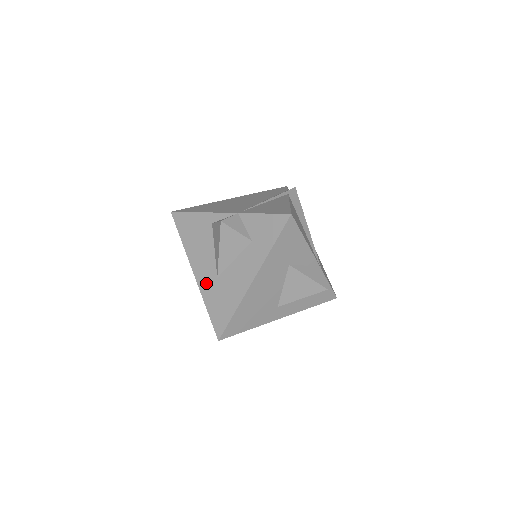
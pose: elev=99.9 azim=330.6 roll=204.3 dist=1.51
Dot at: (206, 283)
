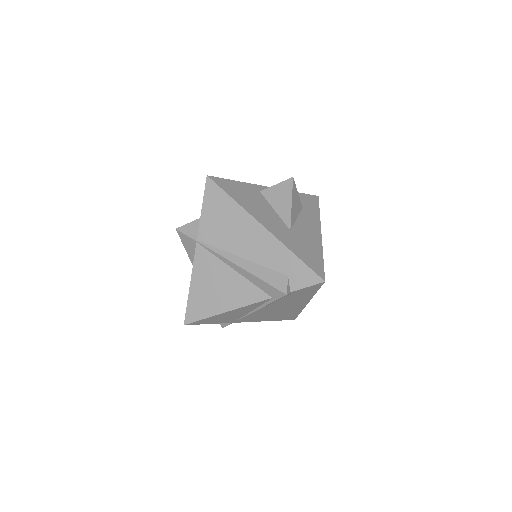
Dot at: (282, 234)
